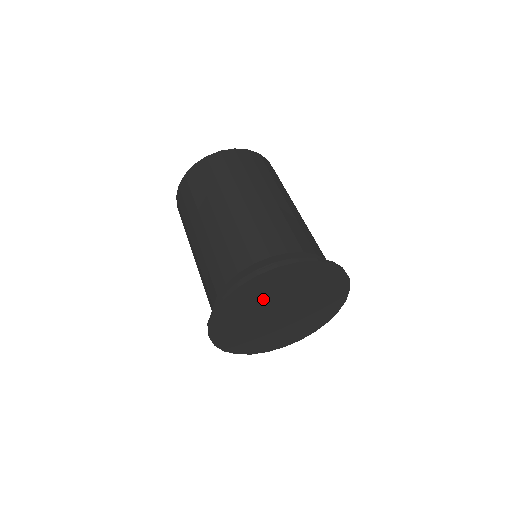
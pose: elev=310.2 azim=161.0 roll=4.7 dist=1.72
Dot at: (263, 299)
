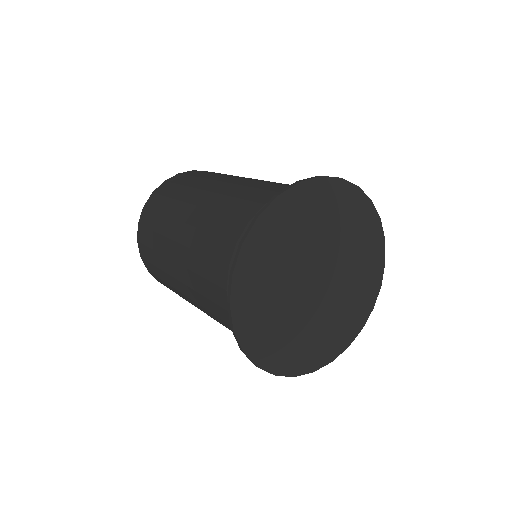
Dot at: (279, 274)
